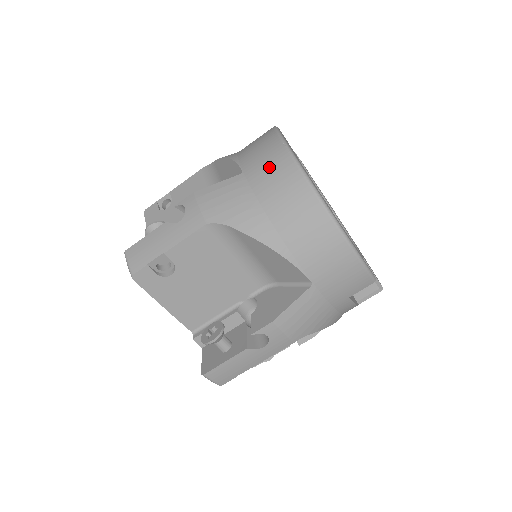
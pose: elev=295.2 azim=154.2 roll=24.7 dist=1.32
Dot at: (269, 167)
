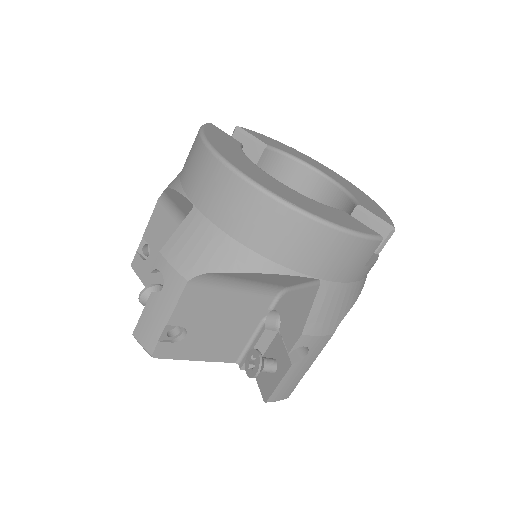
Dot at: (215, 191)
